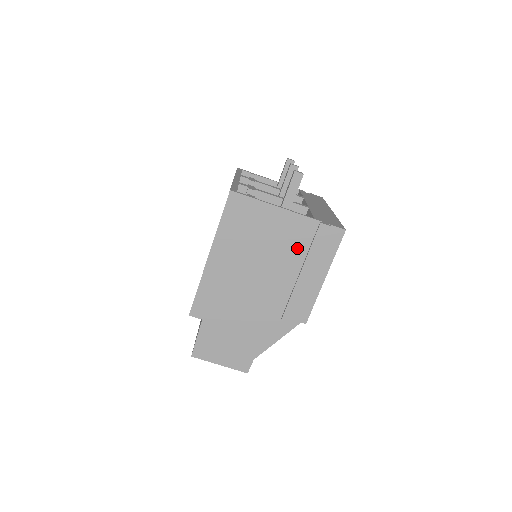
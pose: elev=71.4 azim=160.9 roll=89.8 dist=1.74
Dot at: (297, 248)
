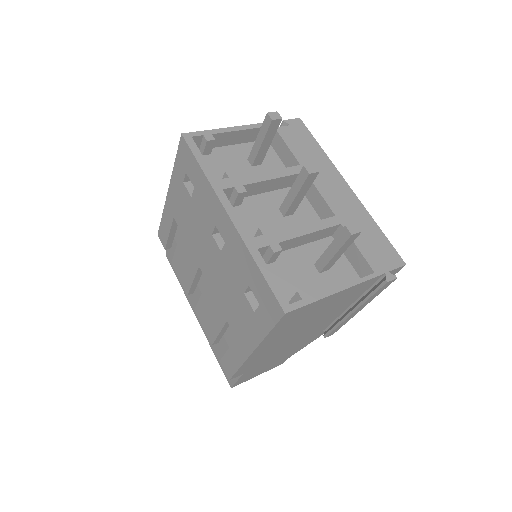
Dot at: (350, 299)
